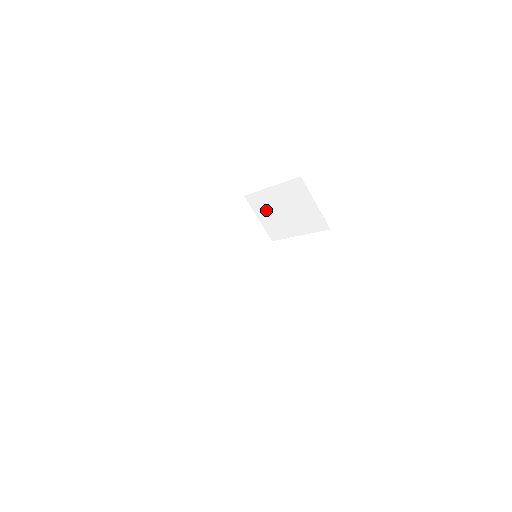
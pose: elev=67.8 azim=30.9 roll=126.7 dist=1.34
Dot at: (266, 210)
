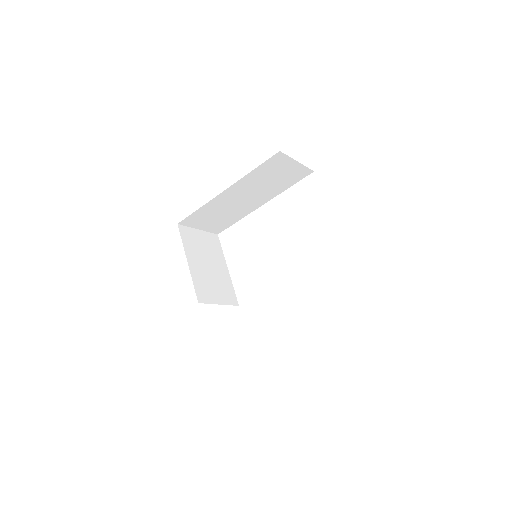
Dot at: occluded
